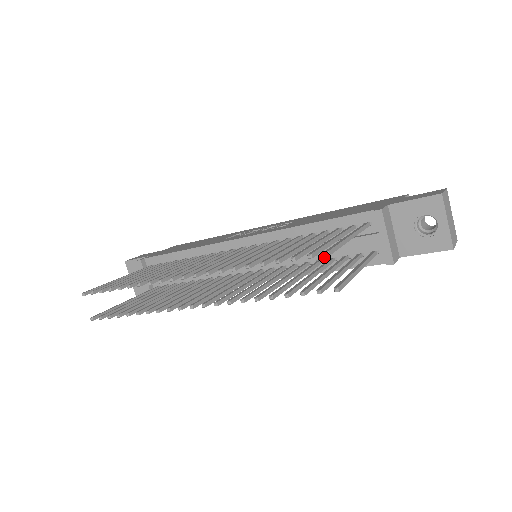
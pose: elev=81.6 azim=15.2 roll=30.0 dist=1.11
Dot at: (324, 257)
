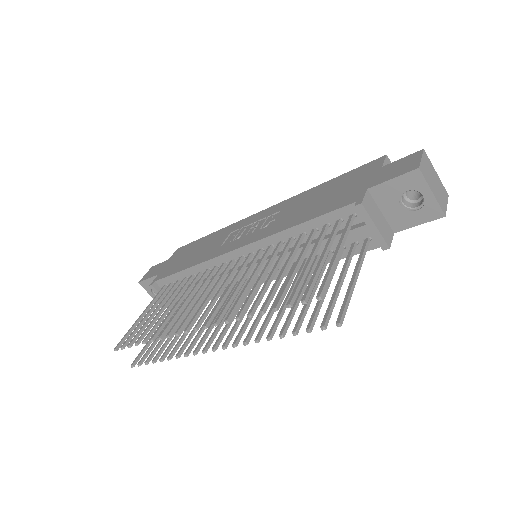
Dot at: (320, 252)
